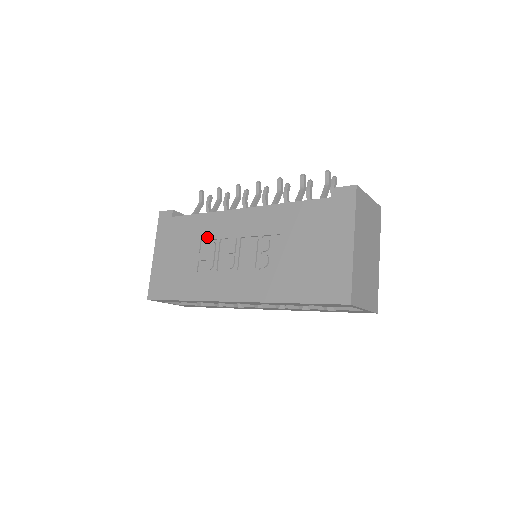
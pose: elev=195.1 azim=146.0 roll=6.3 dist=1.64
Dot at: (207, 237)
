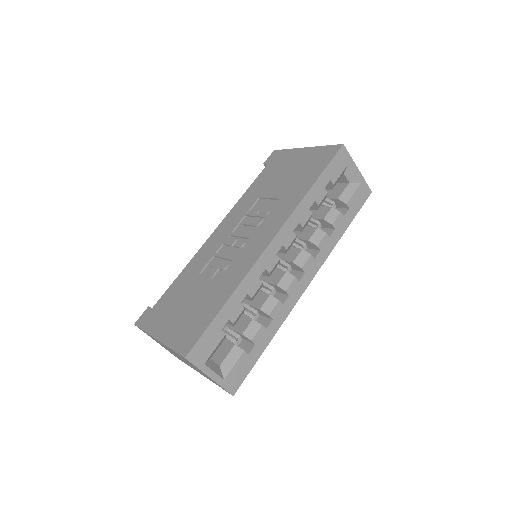
Dot at: (202, 267)
